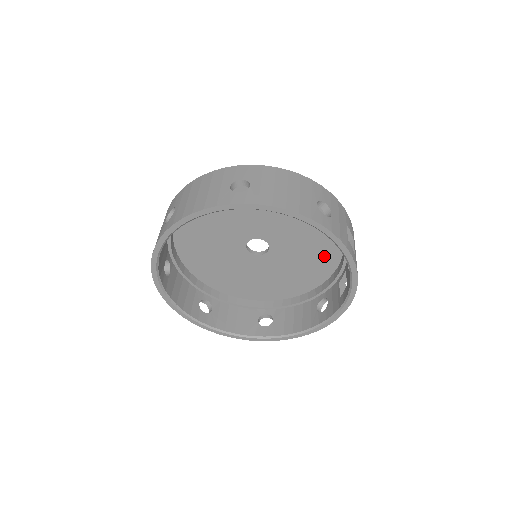
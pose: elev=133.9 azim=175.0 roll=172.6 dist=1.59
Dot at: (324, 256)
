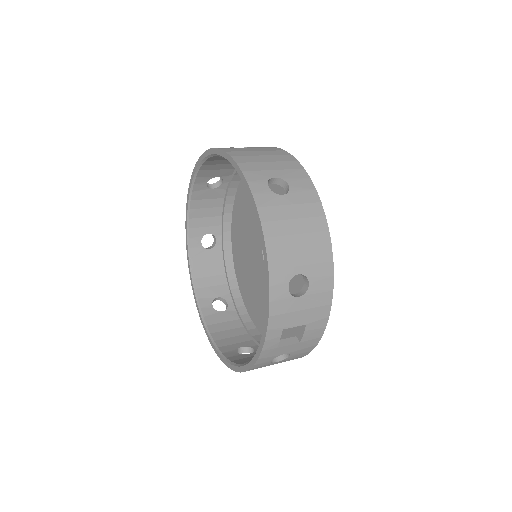
Dot at: occluded
